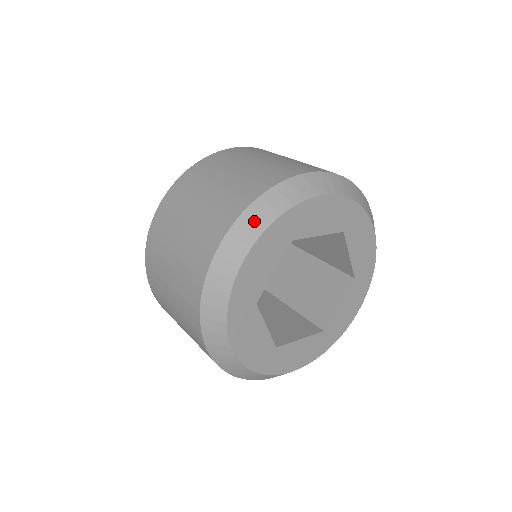
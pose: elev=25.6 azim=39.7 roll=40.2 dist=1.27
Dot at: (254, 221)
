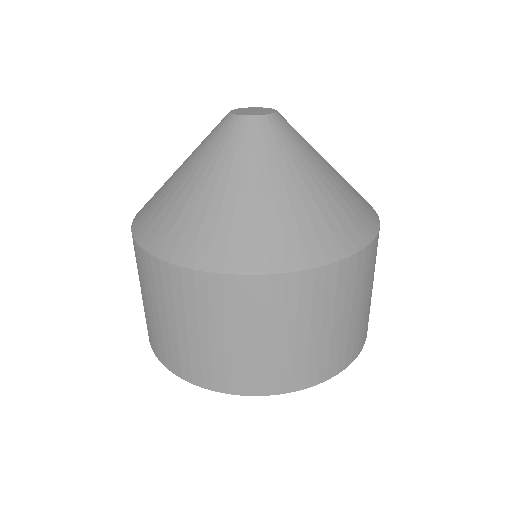
Dot at: occluded
